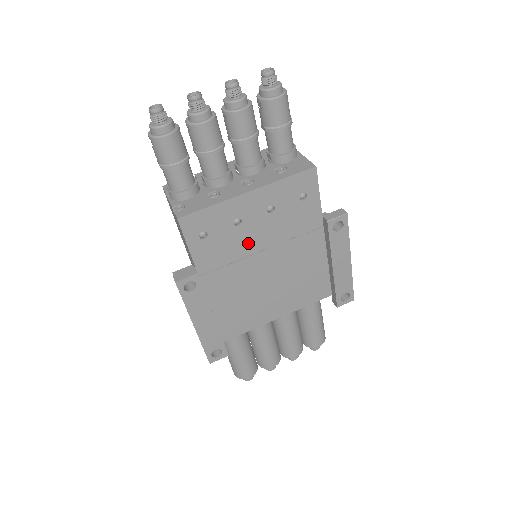
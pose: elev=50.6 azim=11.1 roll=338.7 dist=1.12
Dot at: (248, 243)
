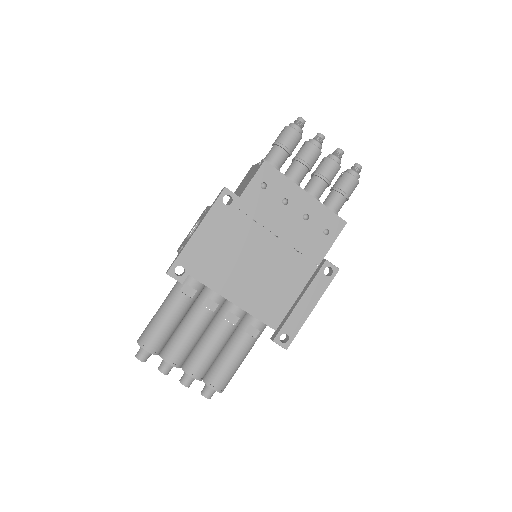
Dot at: (276, 222)
